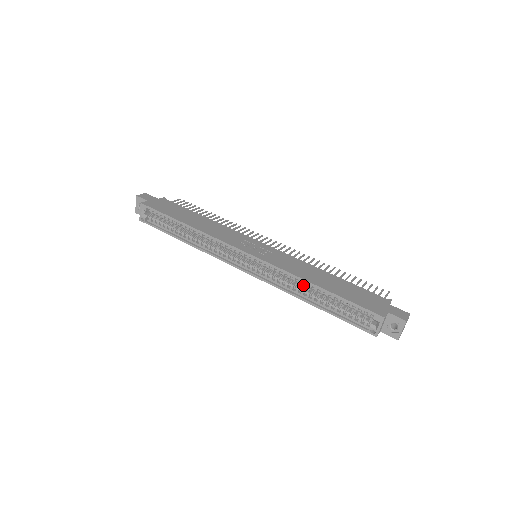
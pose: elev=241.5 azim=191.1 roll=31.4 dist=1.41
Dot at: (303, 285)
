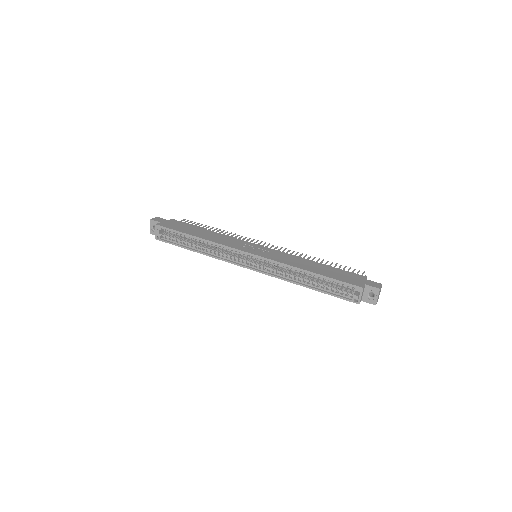
Dot at: occluded
